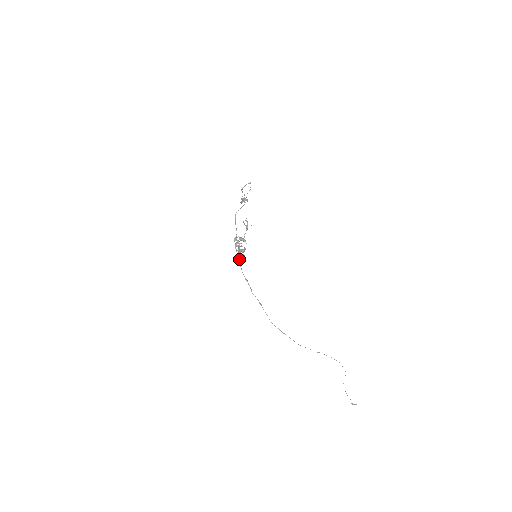
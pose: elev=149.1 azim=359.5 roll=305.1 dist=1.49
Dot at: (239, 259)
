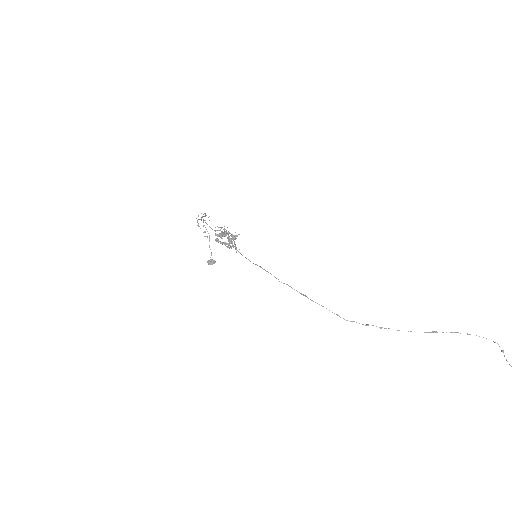
Dot at: (235, 247)
